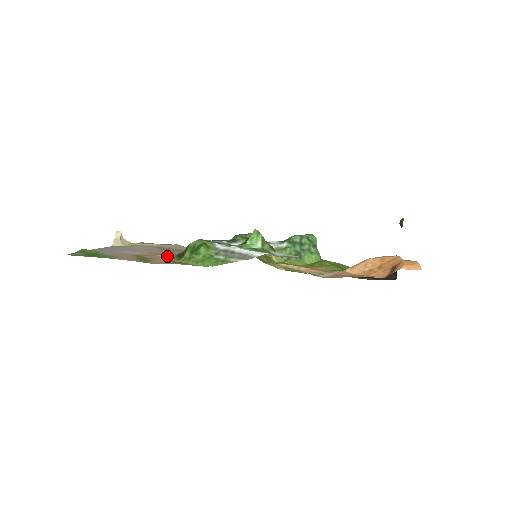
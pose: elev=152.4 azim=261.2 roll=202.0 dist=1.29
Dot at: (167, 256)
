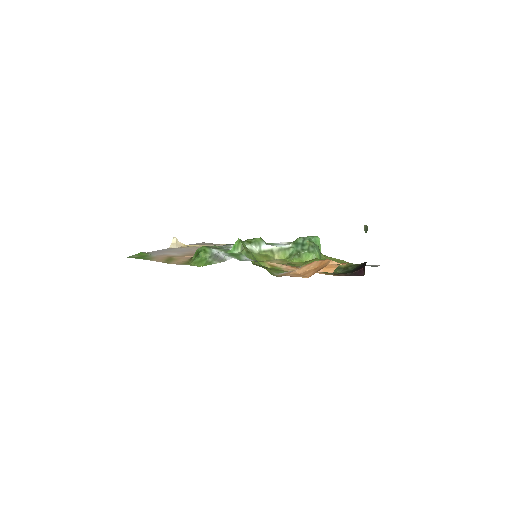
Dot at: occluded
